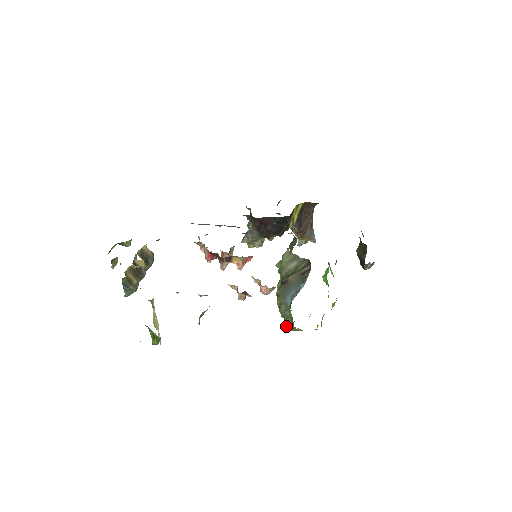
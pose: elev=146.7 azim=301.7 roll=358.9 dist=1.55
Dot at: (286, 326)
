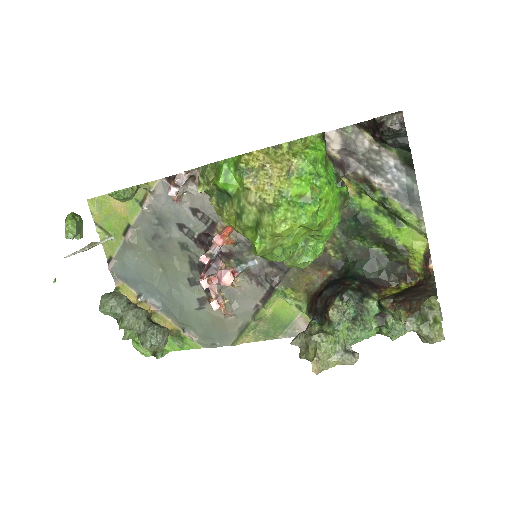
Dot at: (199, 185)
